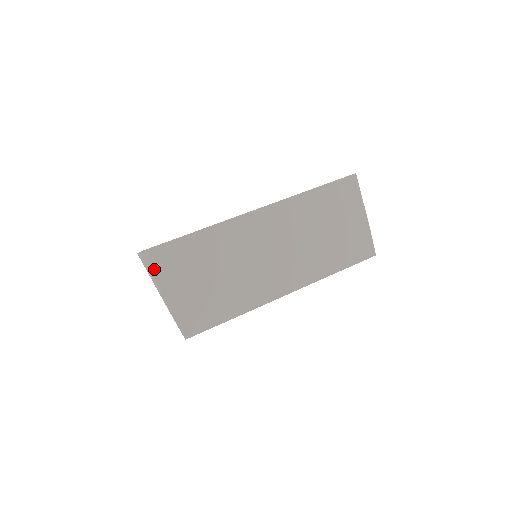
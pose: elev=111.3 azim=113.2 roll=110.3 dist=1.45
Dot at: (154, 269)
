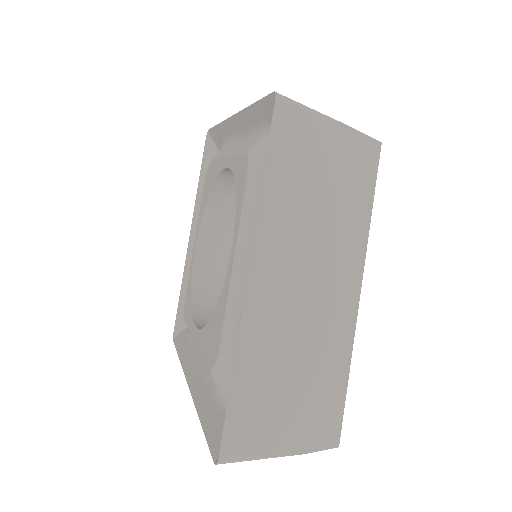
Dot at: (247, 455)
